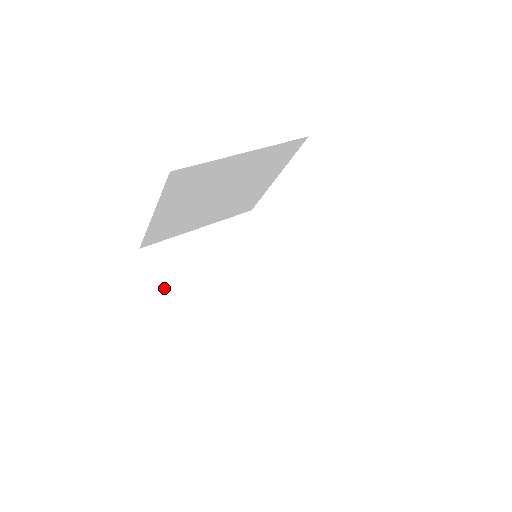
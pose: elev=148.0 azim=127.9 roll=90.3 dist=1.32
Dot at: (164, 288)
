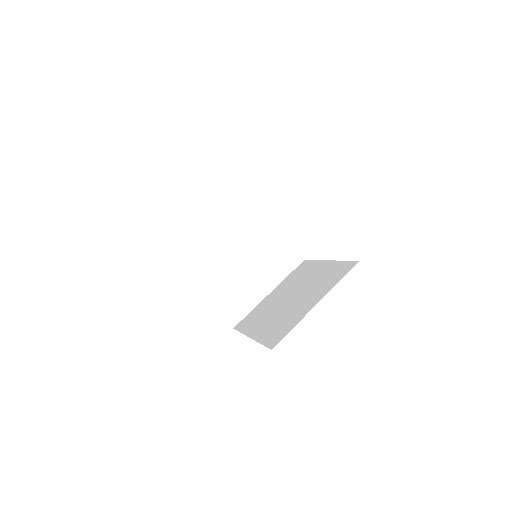
Dot at: (191, 276)
